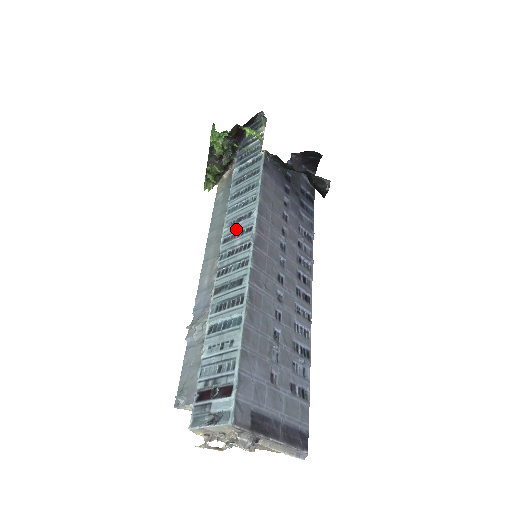
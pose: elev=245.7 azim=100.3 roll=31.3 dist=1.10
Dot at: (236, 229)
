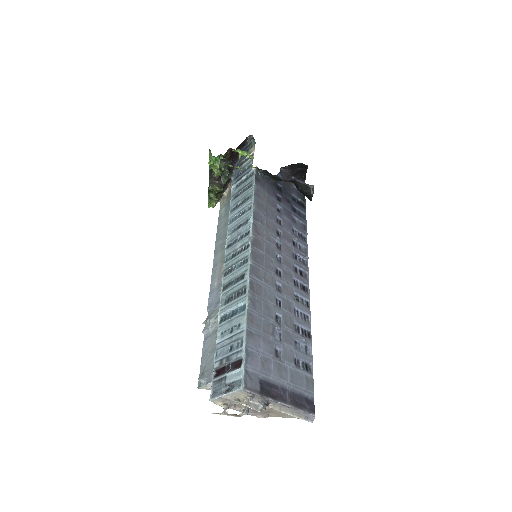
Dot at: (237, 235)
